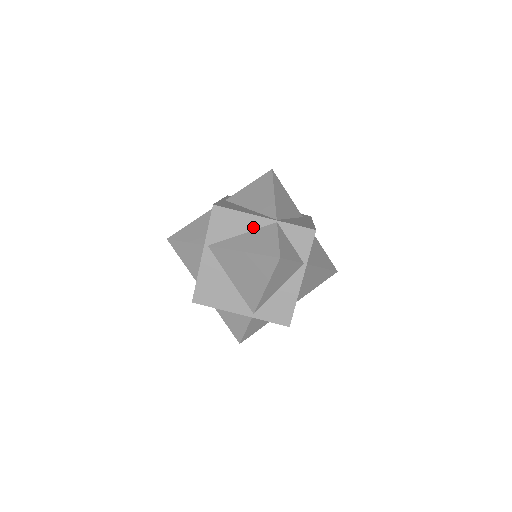
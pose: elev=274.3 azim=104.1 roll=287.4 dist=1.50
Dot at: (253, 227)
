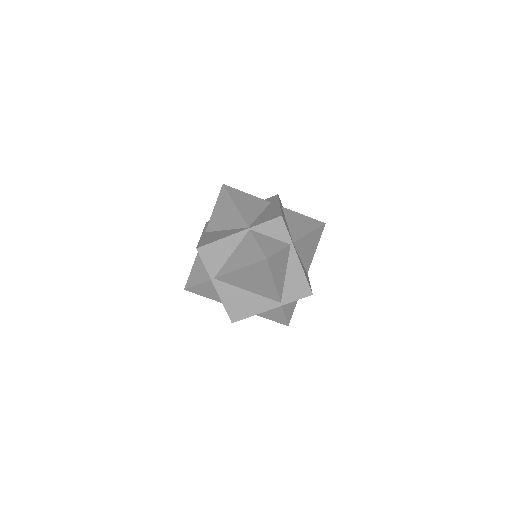
Dot at: (235, 244)
